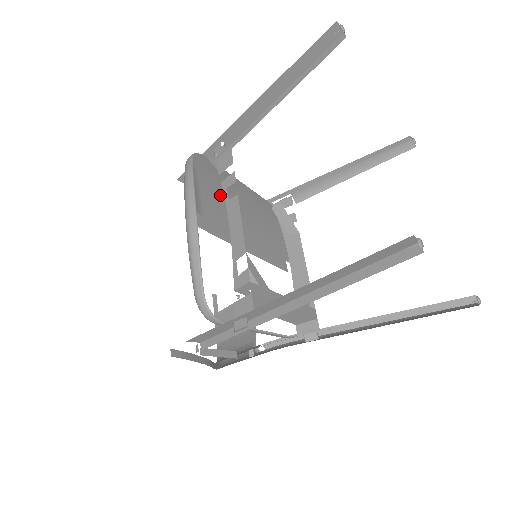
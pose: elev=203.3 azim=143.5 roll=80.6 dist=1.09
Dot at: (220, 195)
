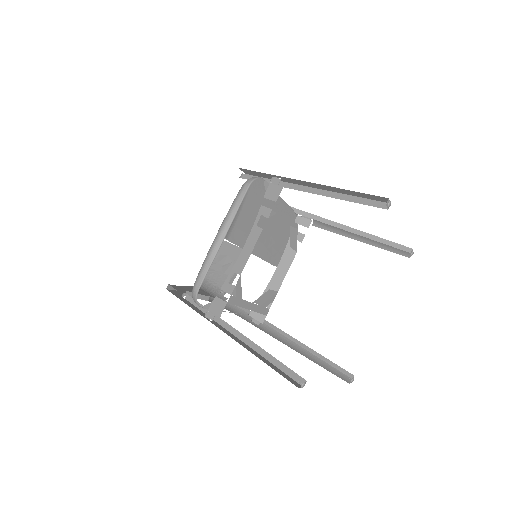
Dot at: (253, 218)
